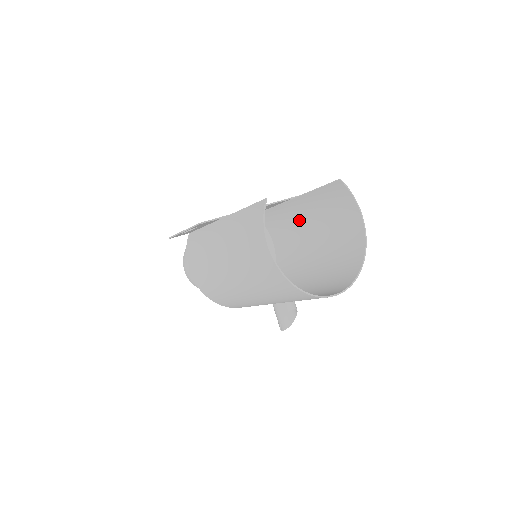
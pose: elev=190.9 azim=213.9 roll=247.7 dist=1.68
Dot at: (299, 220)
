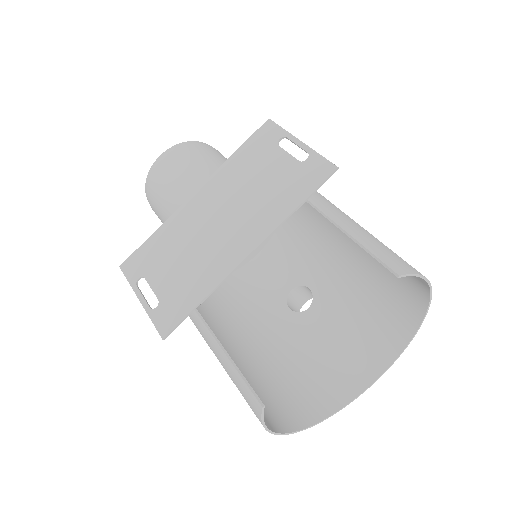
Dot at: occluded
